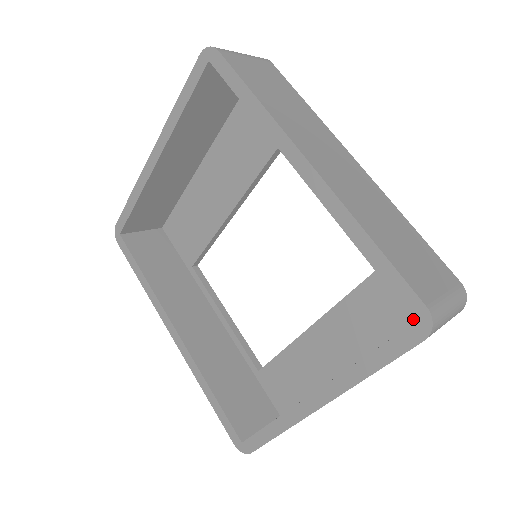
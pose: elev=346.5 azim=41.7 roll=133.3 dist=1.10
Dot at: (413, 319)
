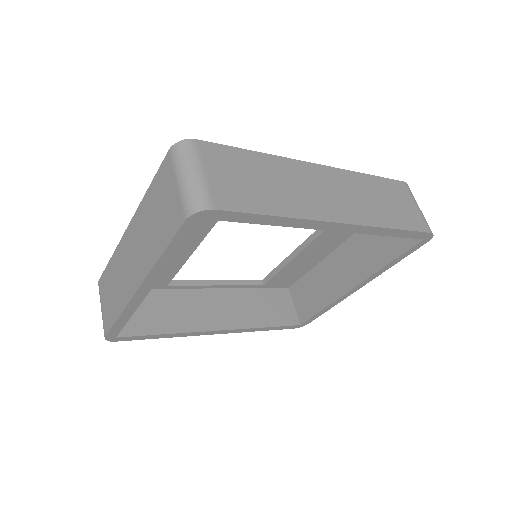
Dot at: occluded
